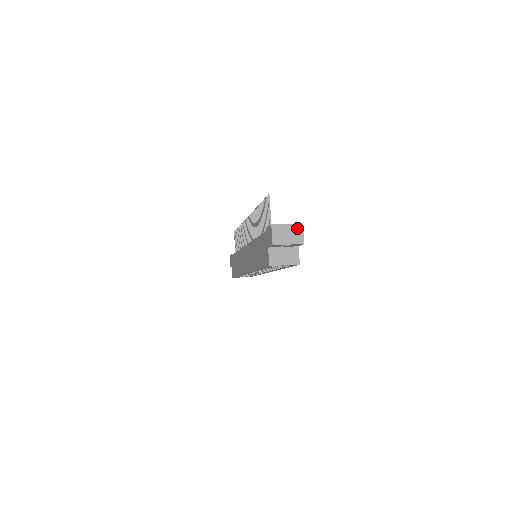
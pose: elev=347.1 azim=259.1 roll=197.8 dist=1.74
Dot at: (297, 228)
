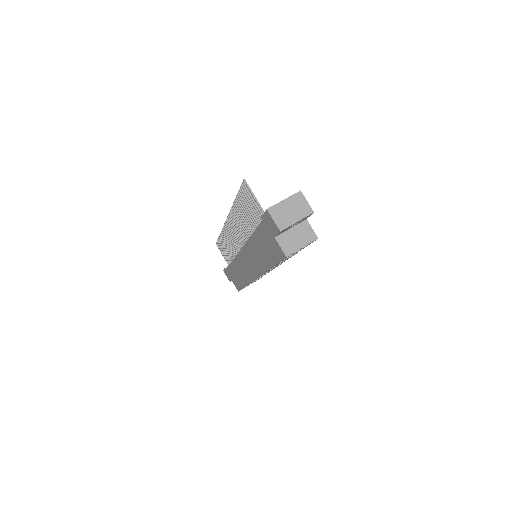
Dot at: (297, 199)
